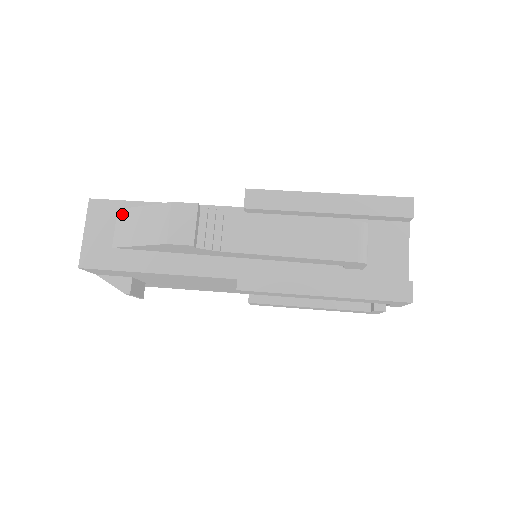
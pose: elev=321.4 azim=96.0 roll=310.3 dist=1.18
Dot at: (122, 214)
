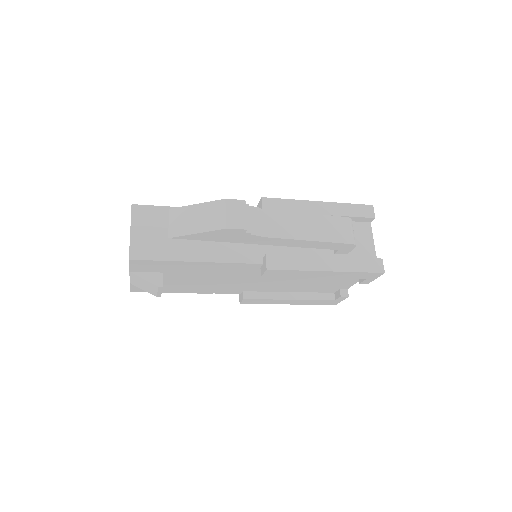
Dot at: (175, 212)
